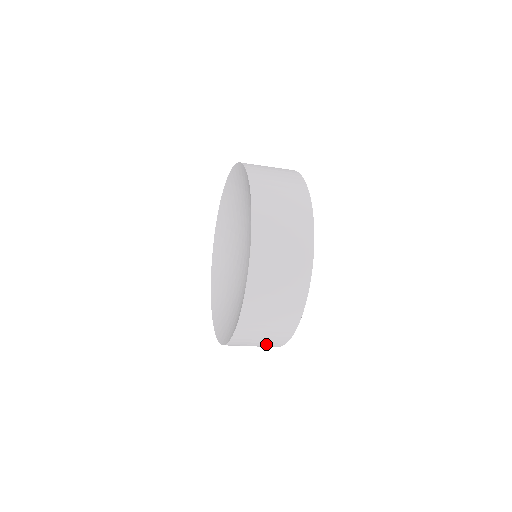
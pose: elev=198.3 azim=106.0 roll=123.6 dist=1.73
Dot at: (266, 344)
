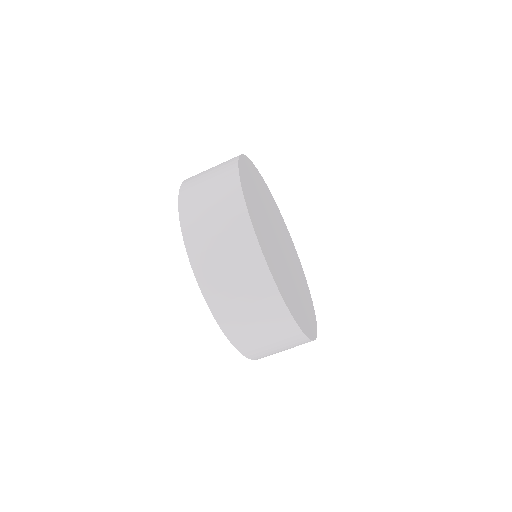
Dot at: (261, 306)
